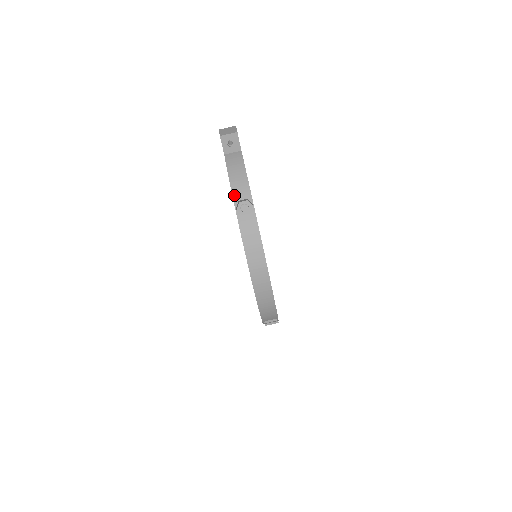
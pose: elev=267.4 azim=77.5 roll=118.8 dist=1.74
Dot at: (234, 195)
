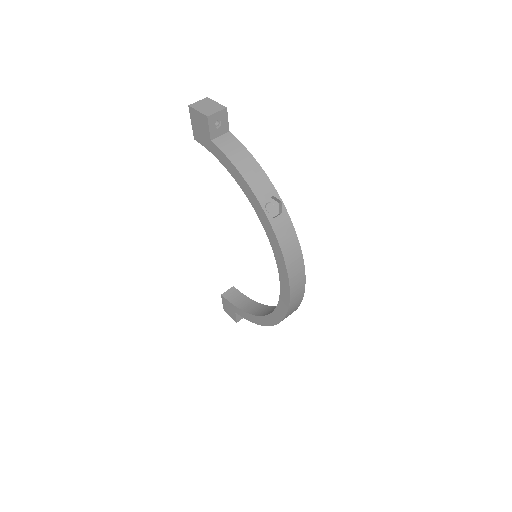
Dot at: (257, 195)
